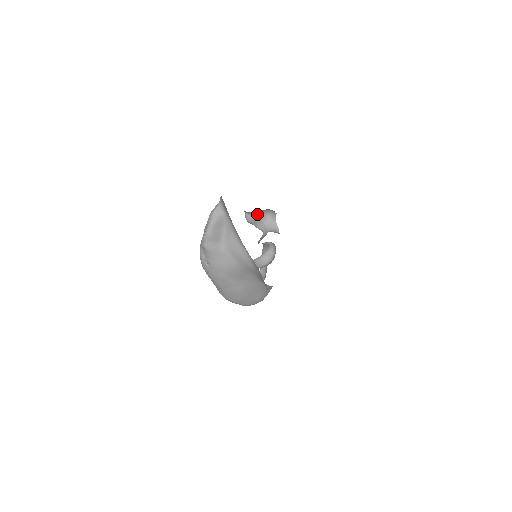
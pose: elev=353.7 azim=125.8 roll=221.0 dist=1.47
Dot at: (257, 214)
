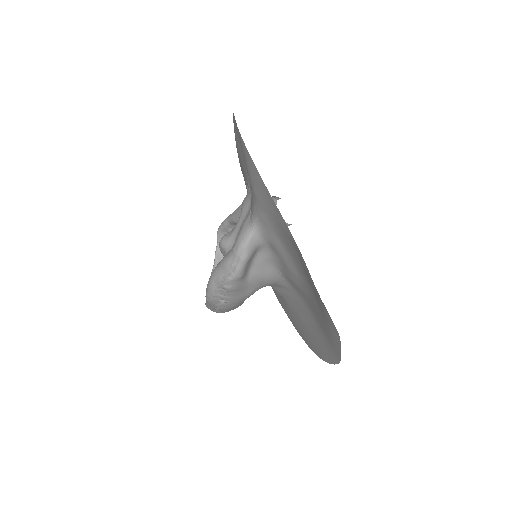
Dot at: occluded
